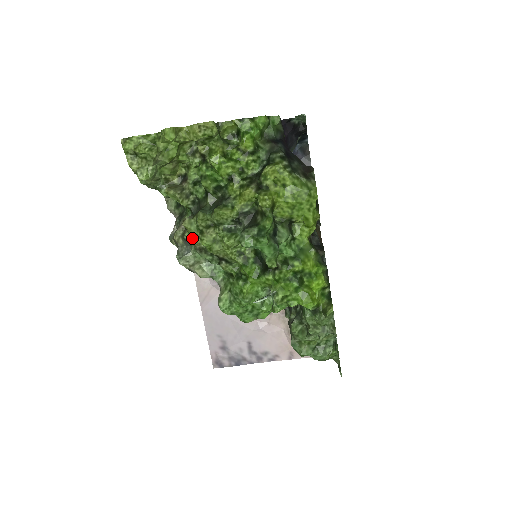
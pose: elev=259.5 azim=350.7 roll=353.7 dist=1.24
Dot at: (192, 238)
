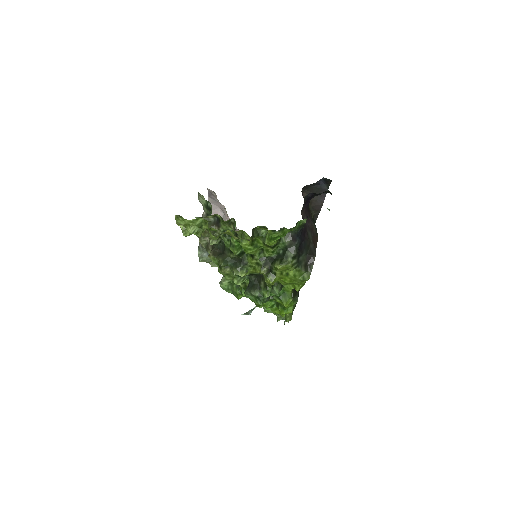
Dot at: occluded
